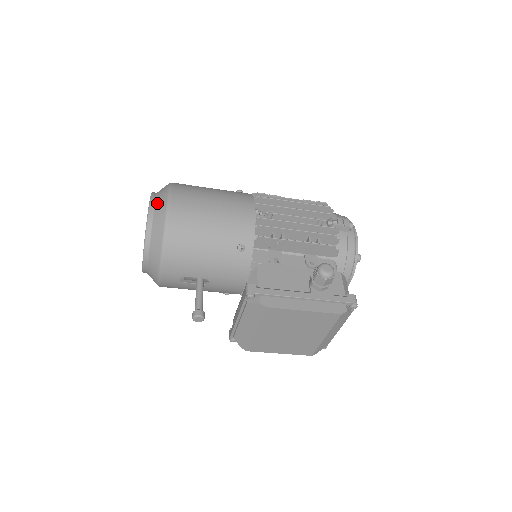
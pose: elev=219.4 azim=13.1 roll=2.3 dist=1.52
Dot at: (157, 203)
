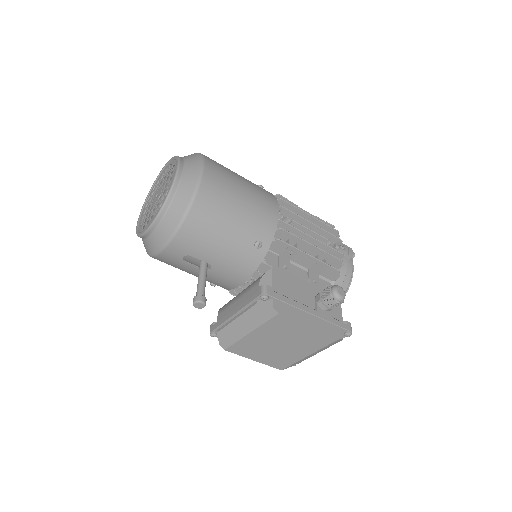
Dot at: (187, 169)
